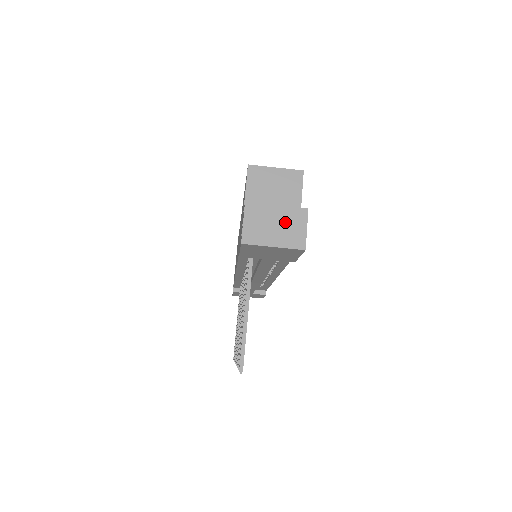
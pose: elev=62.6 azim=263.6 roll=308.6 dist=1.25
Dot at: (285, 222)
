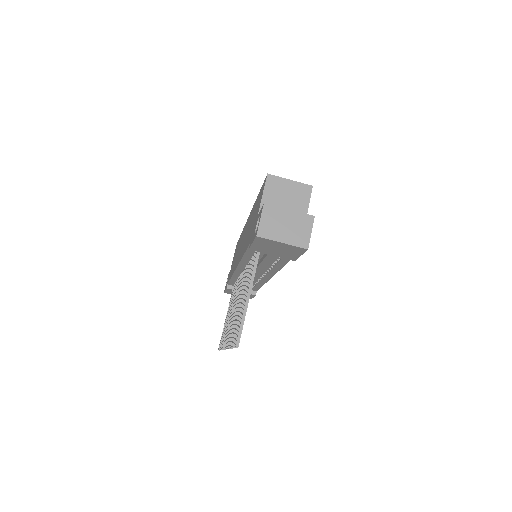
Dot at: (294, 224)
